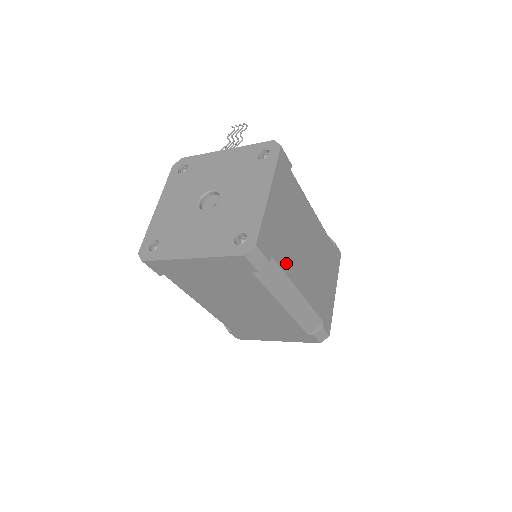
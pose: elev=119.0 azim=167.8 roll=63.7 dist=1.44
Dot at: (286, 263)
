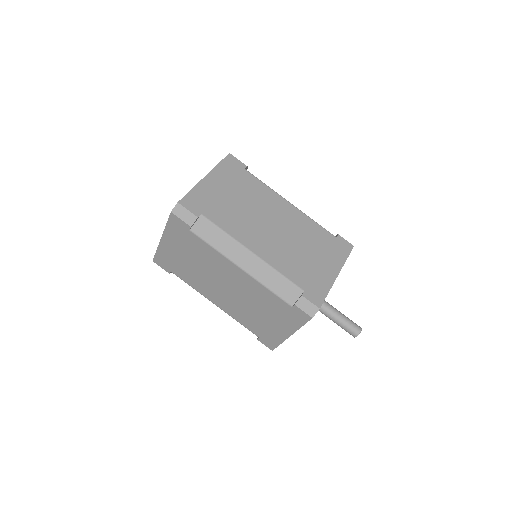
Dot at: (227, 225)
